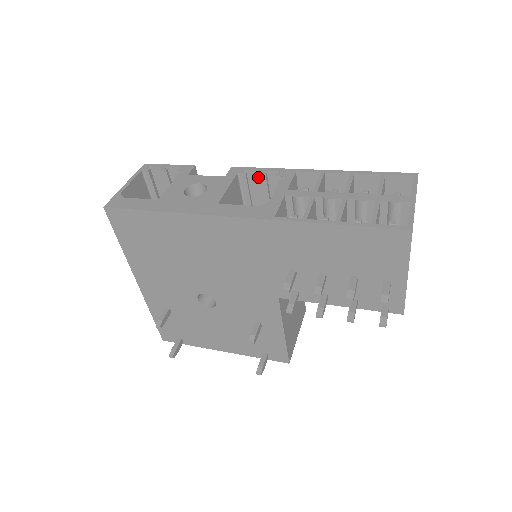
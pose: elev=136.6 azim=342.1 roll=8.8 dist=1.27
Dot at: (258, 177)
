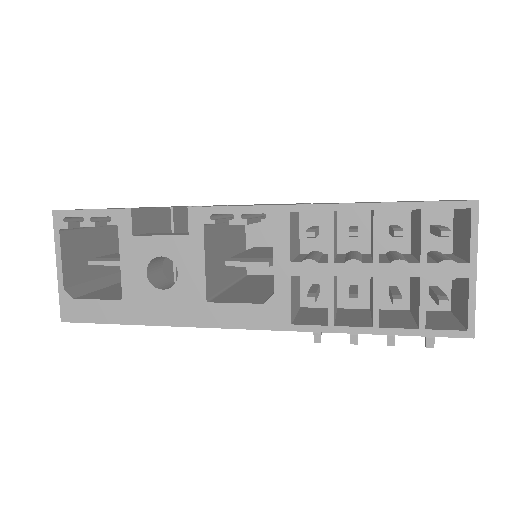
Dot at: occluded
